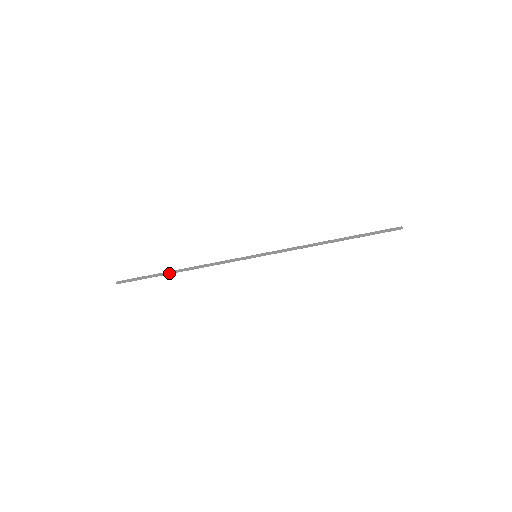
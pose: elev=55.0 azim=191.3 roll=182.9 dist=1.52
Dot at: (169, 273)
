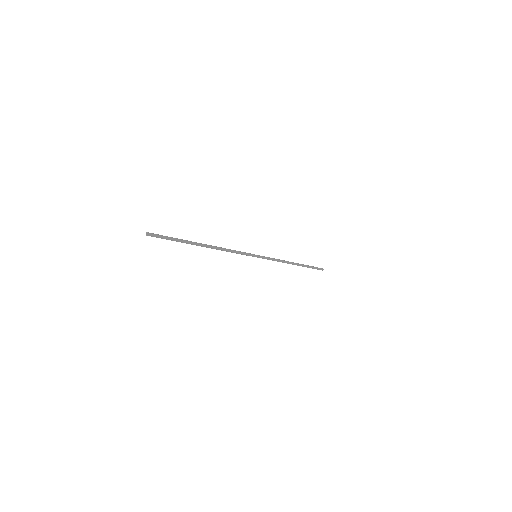
Dot at: (197, 243)
